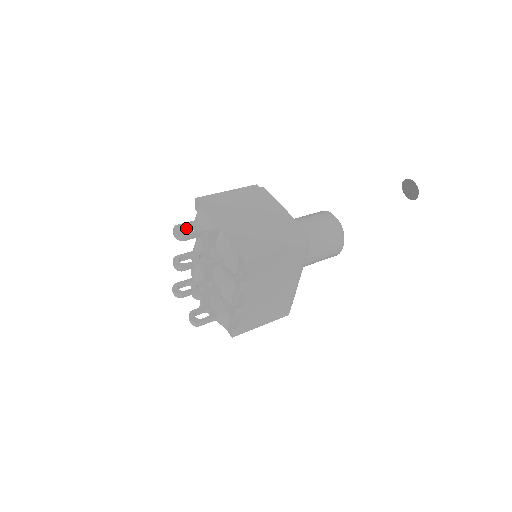
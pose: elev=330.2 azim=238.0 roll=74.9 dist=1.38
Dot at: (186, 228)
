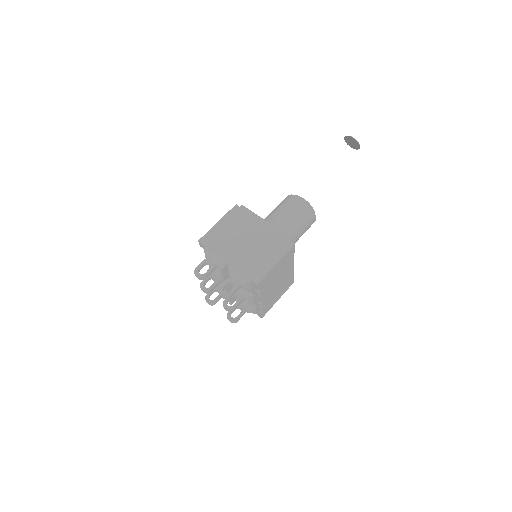
Dot at: (202, 267)
